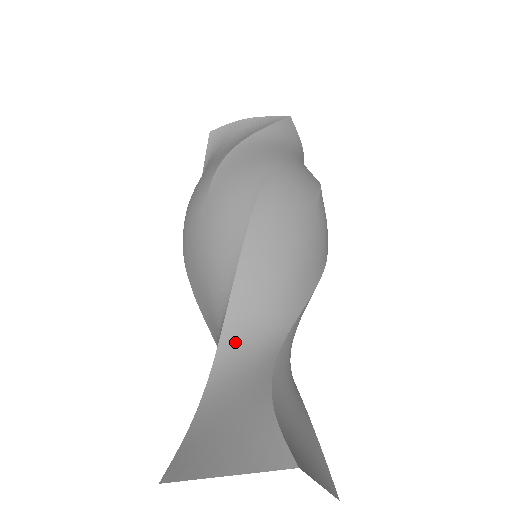
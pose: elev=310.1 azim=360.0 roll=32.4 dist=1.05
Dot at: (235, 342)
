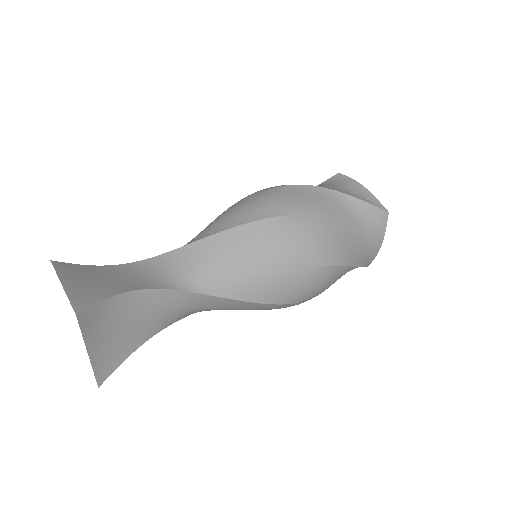
Dot at: (165, 263)
